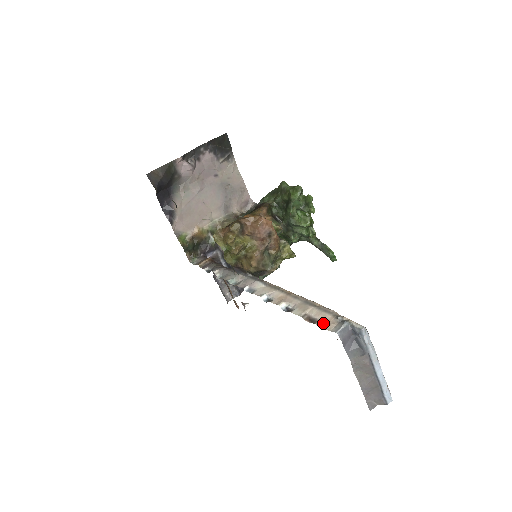
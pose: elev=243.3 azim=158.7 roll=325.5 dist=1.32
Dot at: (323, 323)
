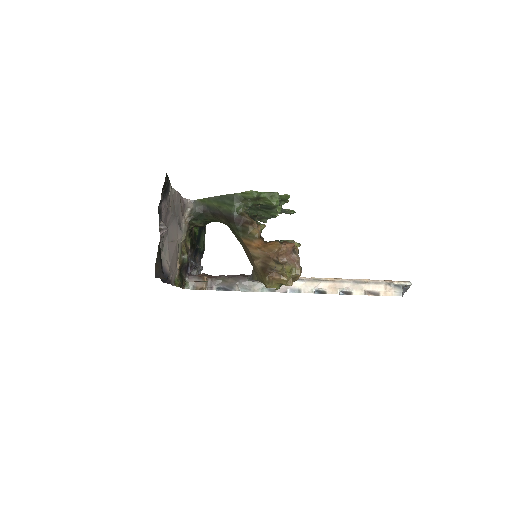
Dot at: (384, 293)
